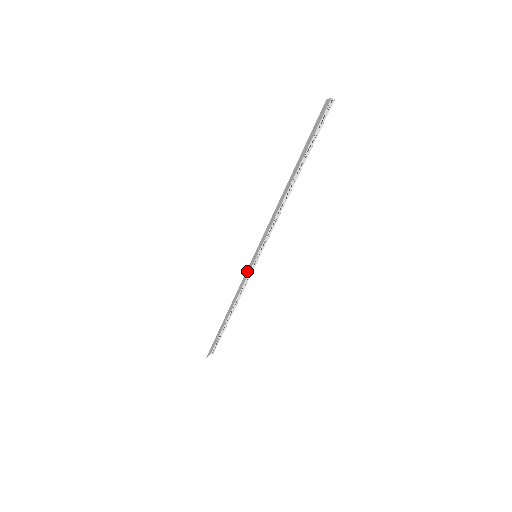
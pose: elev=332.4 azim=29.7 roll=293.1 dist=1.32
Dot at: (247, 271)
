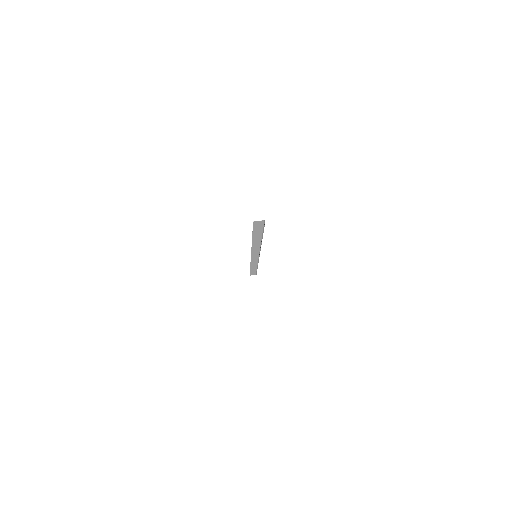
Dot at: (253, 258)
